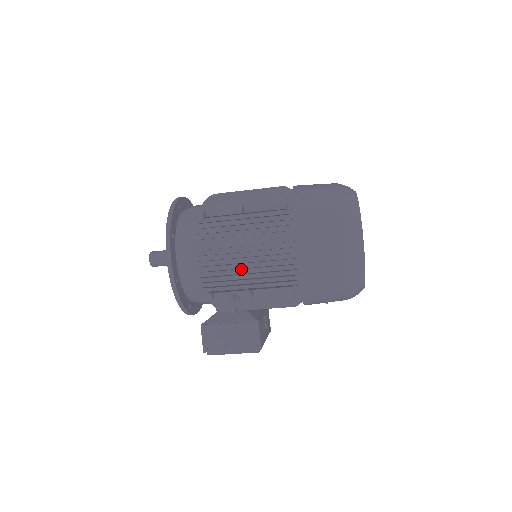
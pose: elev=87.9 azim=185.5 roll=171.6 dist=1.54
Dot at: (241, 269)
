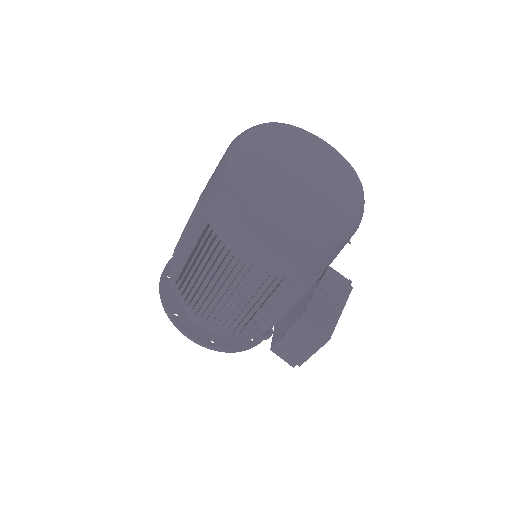
Dot at: (230, 306)
